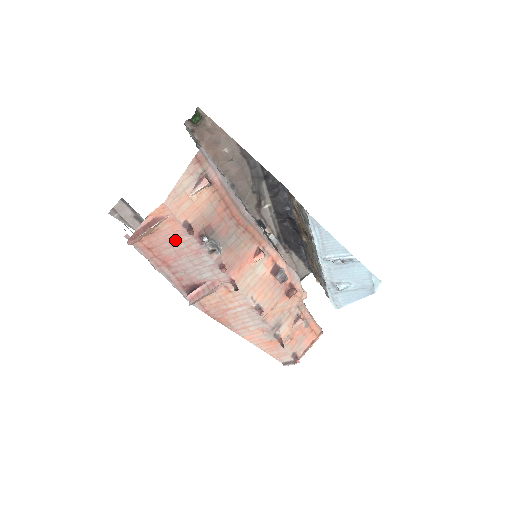
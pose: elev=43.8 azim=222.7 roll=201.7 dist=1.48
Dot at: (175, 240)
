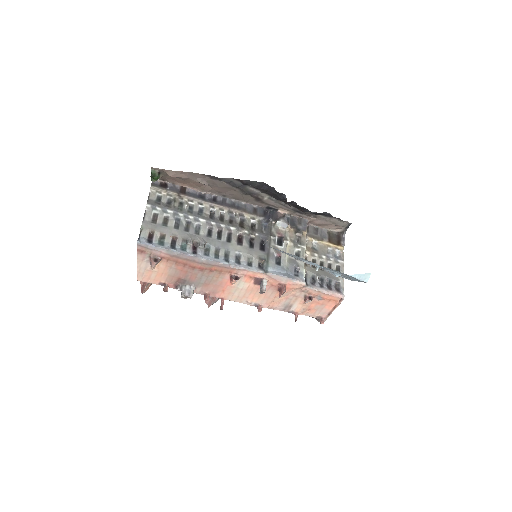
Dot at: occluded
